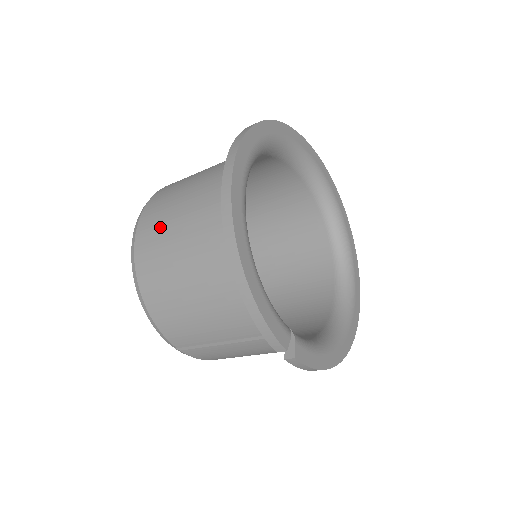
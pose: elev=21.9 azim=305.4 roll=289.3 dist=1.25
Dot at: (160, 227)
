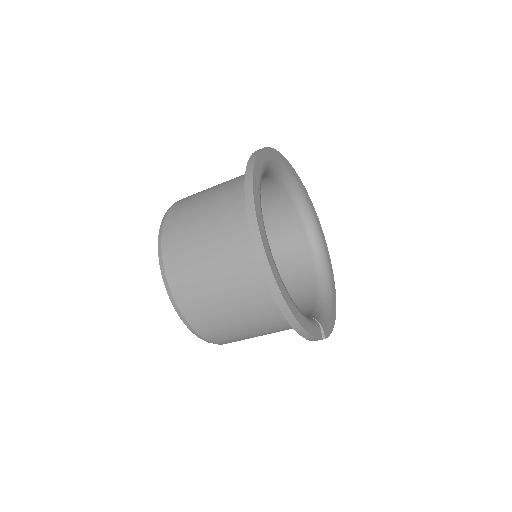
Dot at: (195, 283)
